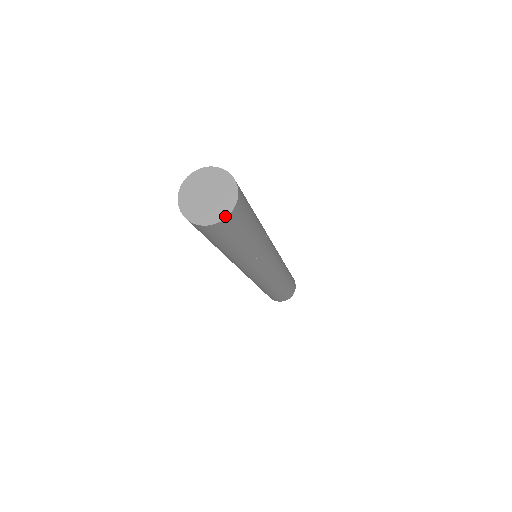
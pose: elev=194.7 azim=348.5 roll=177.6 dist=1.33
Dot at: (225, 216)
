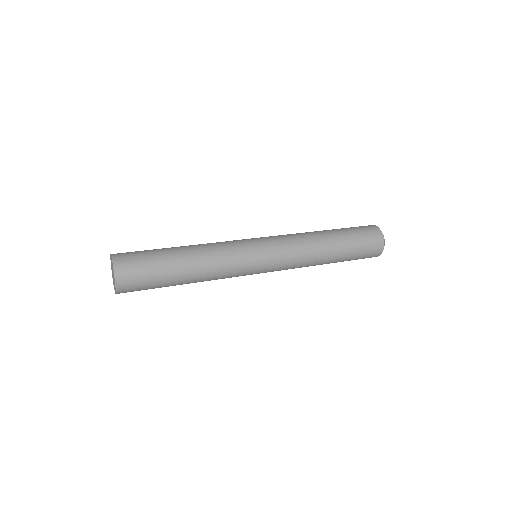
Dot at: occluded
